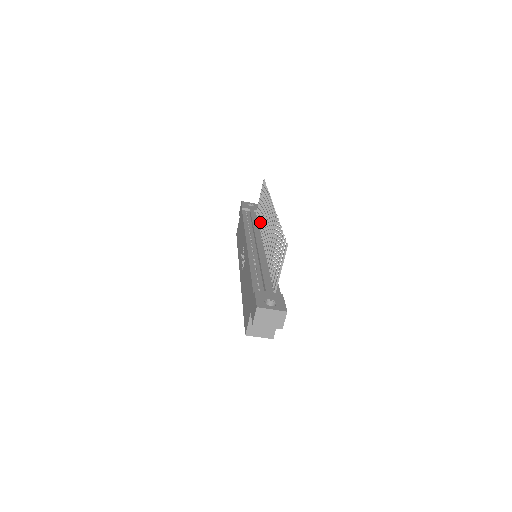
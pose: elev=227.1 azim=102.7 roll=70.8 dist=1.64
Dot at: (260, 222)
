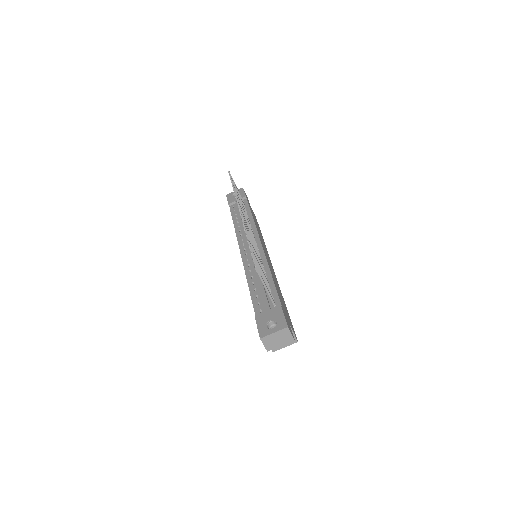
Dot at: occluded
